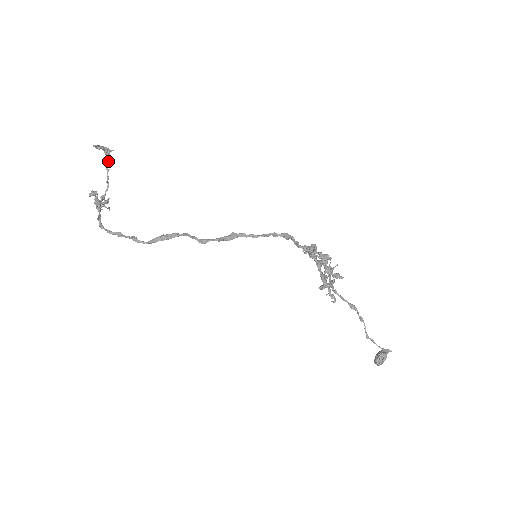
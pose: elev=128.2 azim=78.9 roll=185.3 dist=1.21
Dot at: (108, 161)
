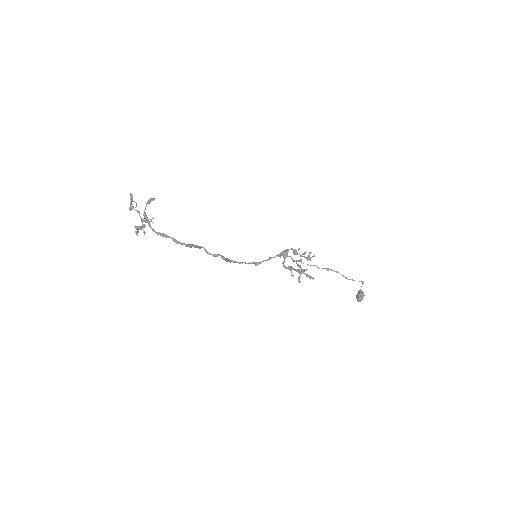
Dot at: (135, 210)
